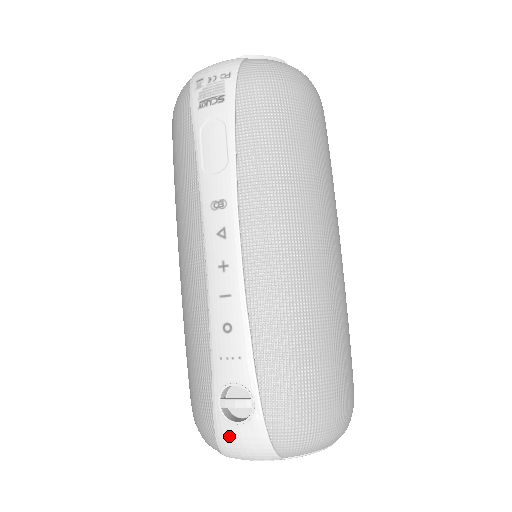
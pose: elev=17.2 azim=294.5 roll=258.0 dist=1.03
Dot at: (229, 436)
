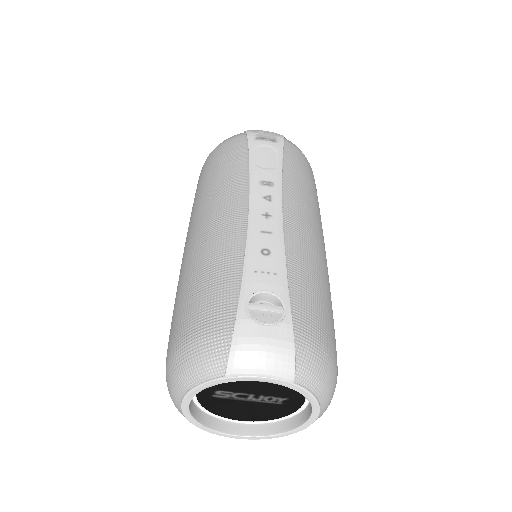
Dot at: (253, 336)
